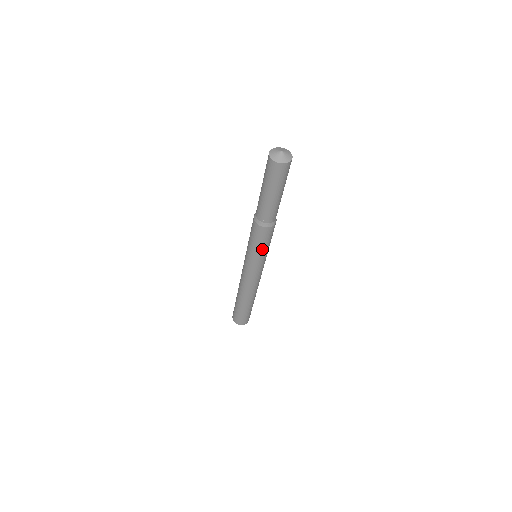
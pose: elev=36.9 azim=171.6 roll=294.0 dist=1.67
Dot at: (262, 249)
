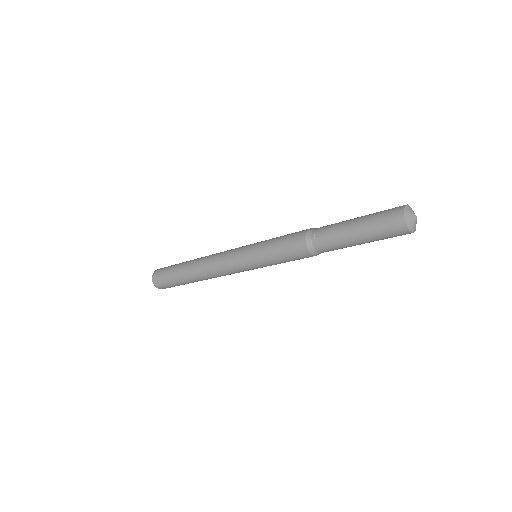
Dot at: (275, 259)
